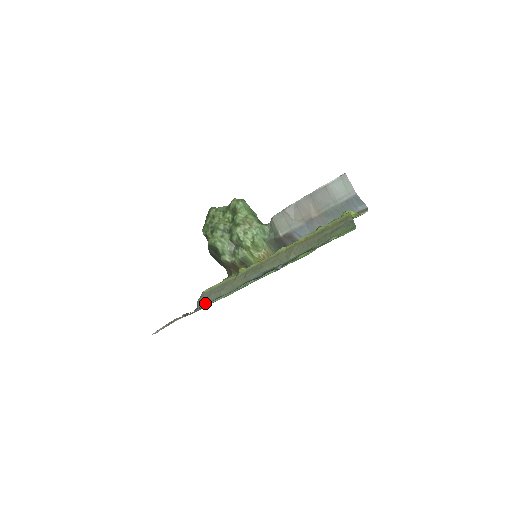
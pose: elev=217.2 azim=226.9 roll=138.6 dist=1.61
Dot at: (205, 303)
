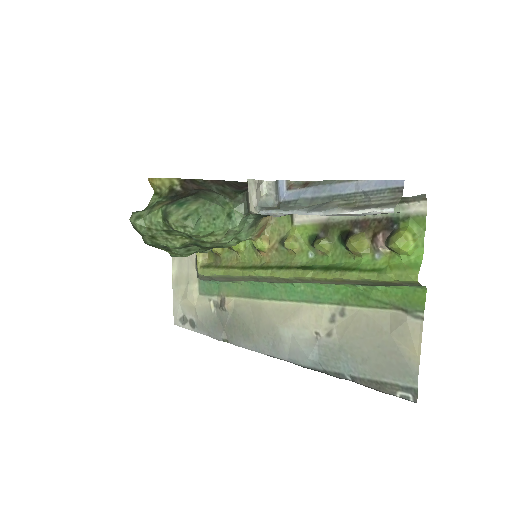
Dot at: (227, 309)
